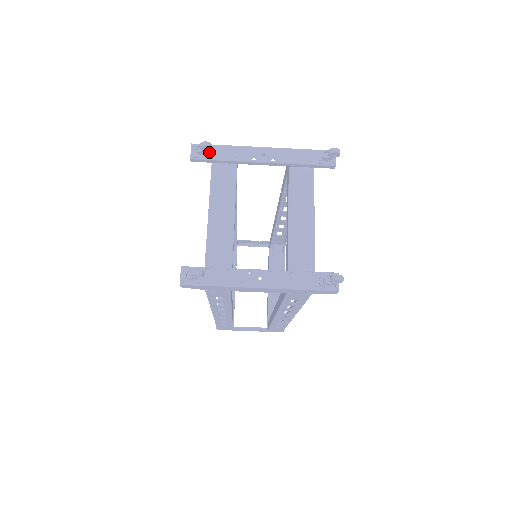
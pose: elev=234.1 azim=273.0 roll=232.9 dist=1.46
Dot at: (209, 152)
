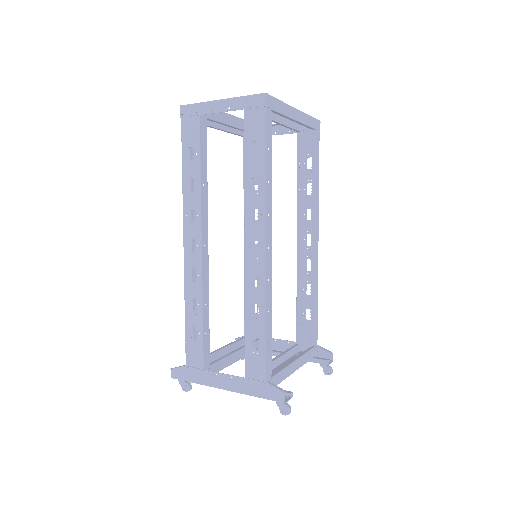
Dot at: occluded
